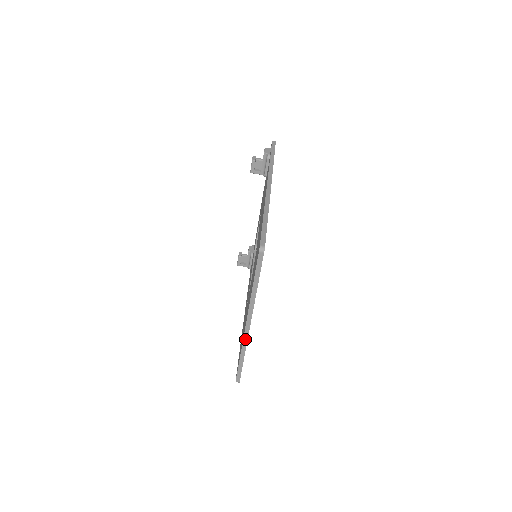
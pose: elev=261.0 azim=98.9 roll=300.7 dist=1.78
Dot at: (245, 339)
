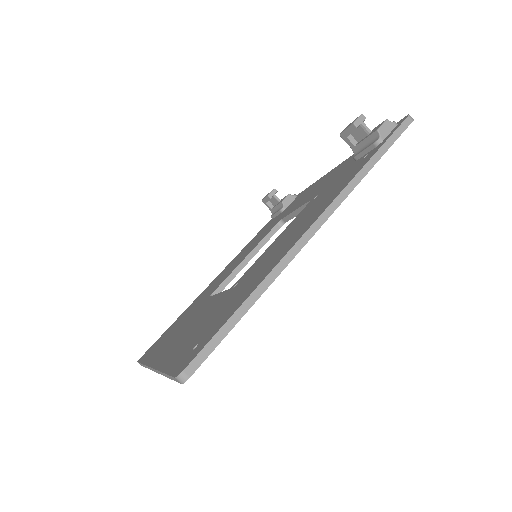
Dot at: occluded
